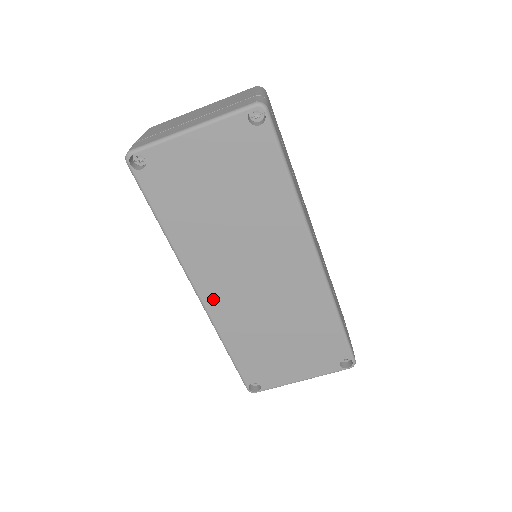
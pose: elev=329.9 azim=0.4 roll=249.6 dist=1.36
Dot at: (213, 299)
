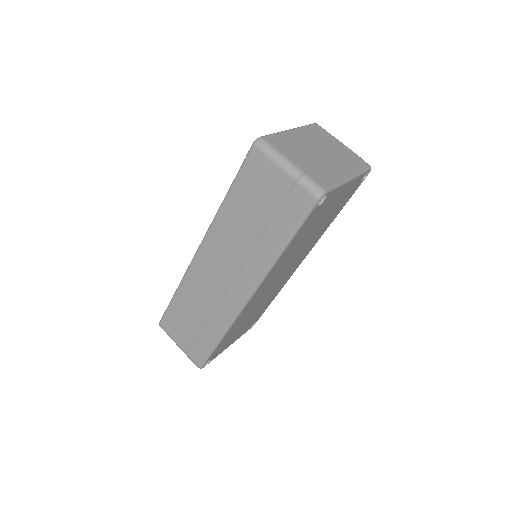
Dot at: (252, 301)
